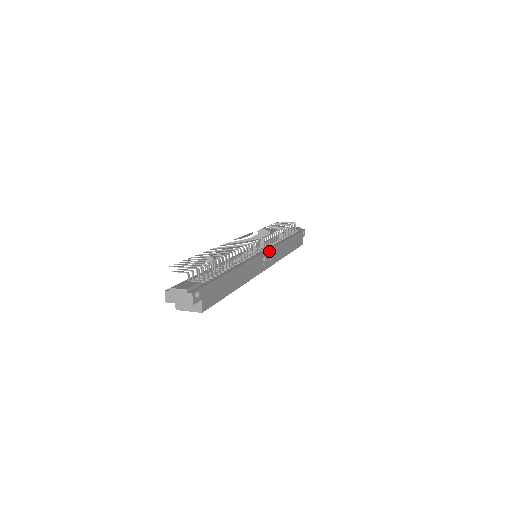
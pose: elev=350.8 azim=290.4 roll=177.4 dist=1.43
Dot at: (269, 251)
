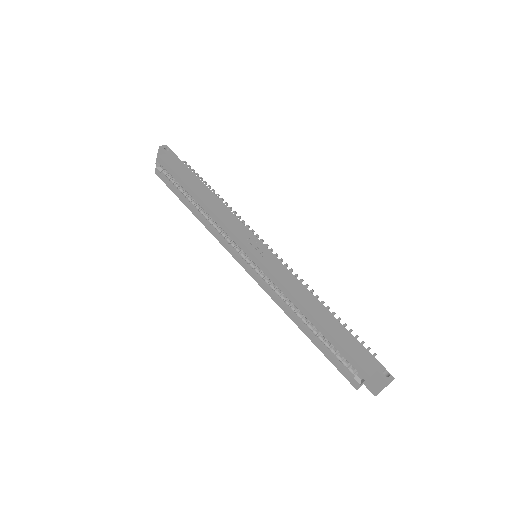
Dot at: (269, 252)
